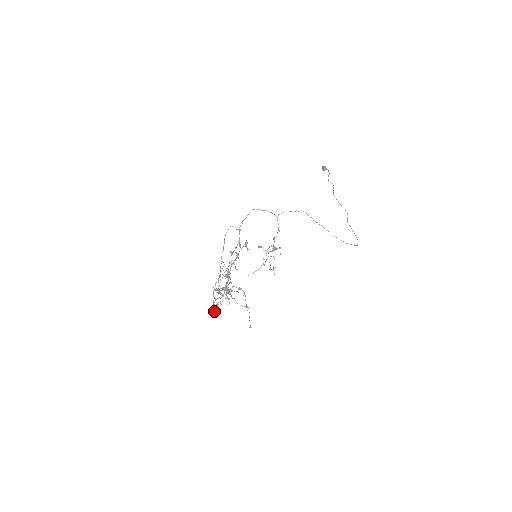
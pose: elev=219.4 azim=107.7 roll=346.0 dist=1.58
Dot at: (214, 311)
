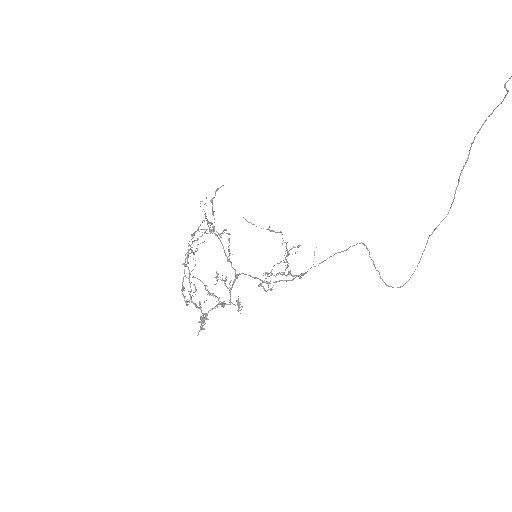
Dot at: occluded
